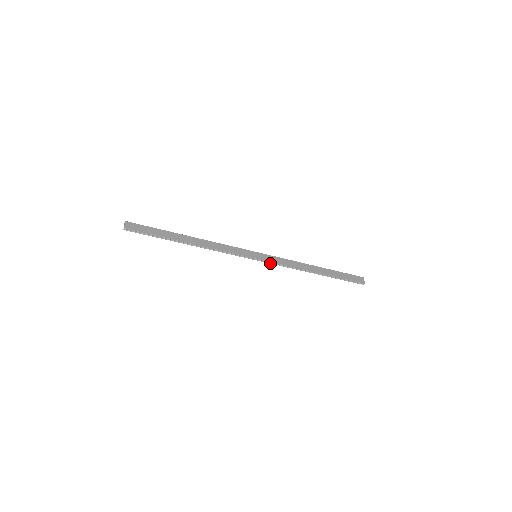
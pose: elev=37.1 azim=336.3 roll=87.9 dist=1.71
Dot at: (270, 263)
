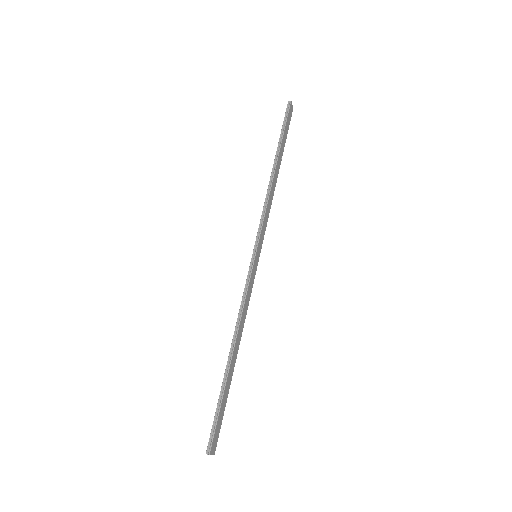
Dot at: occluded
